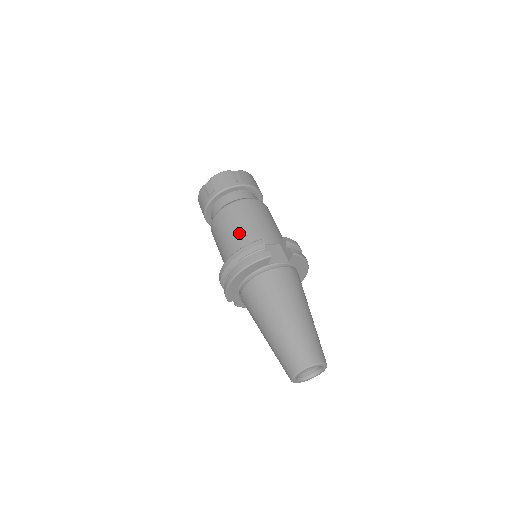
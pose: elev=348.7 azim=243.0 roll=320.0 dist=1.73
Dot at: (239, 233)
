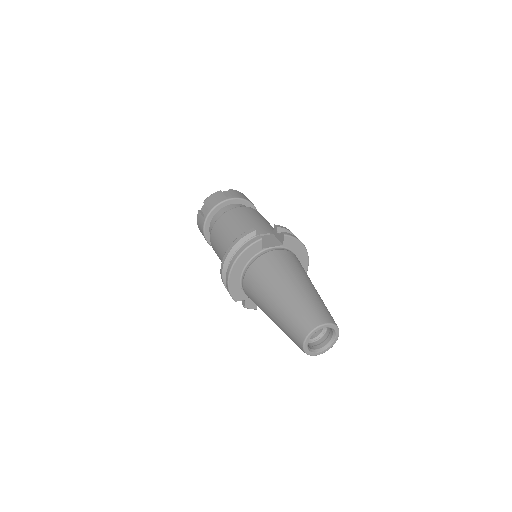
Dot at: (233, 233)
